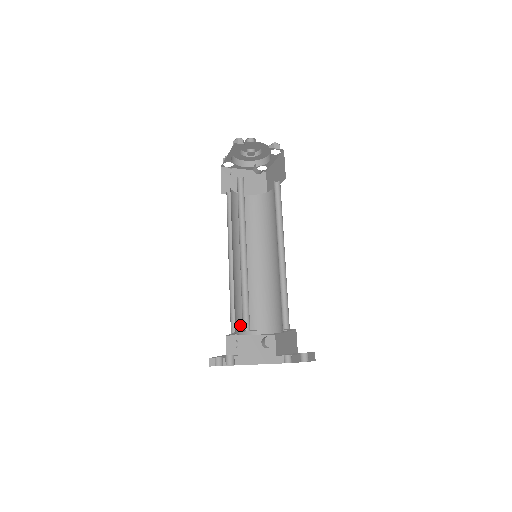
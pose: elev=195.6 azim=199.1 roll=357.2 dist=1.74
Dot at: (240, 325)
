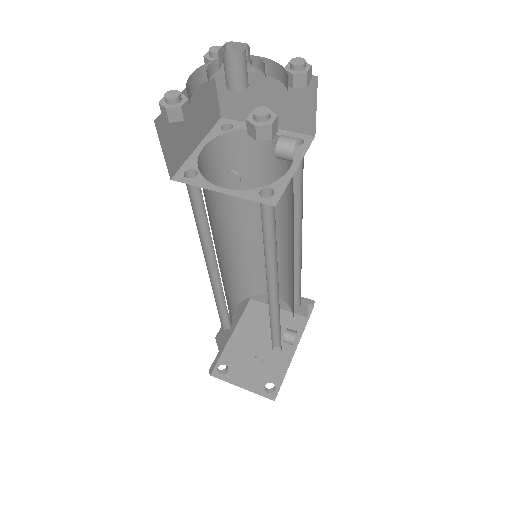
Dot at: occluded
